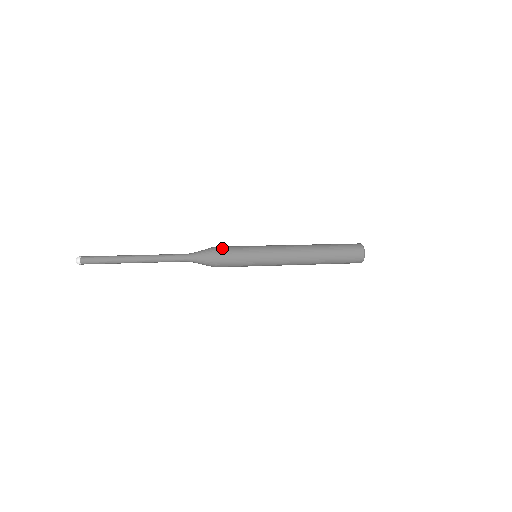
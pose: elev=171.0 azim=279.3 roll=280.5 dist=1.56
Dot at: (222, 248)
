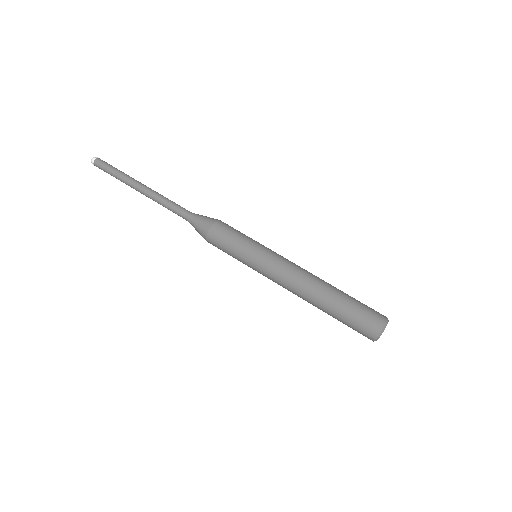
Dot at: (218, 232)
